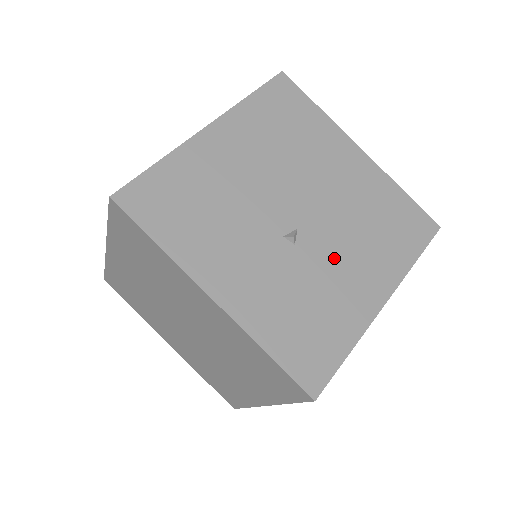
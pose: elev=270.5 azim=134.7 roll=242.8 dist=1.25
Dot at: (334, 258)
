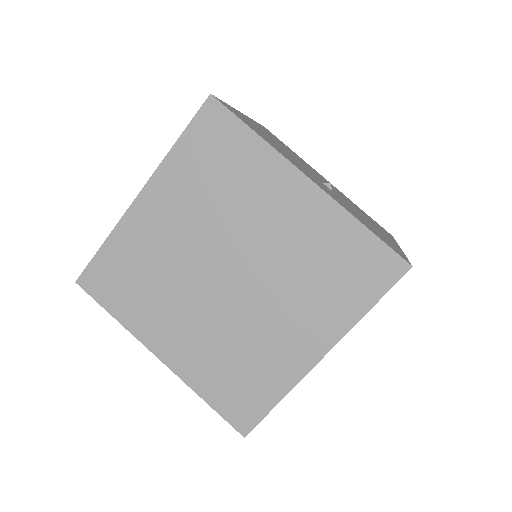
Dot at: occluded
